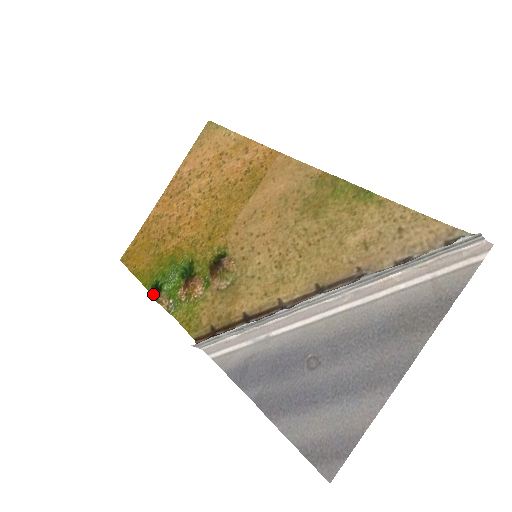
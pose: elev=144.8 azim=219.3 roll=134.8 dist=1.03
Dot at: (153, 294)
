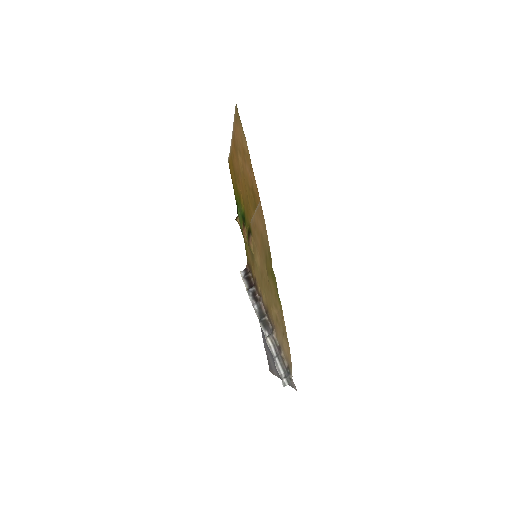
Dot at: (237, 210)
